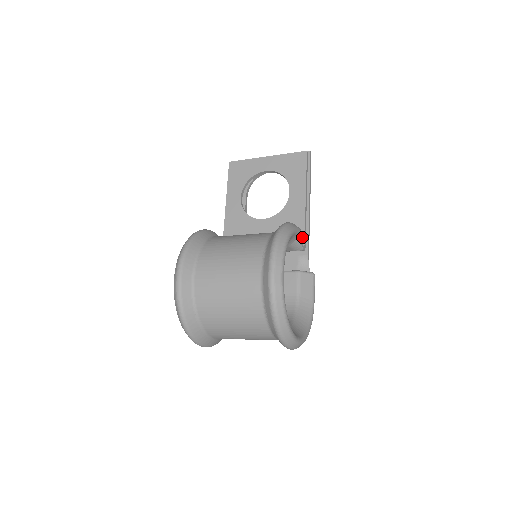
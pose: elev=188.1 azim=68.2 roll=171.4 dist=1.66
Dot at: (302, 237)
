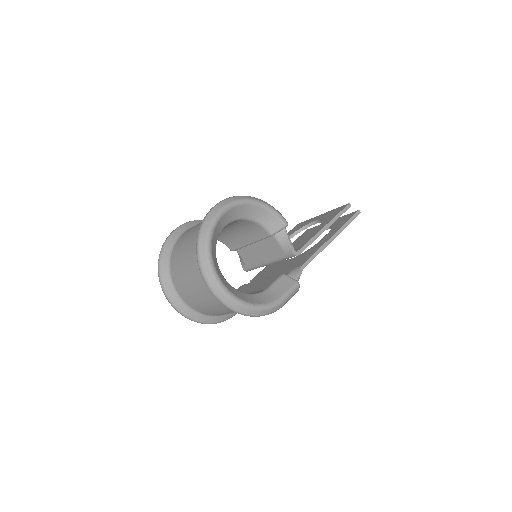
Dot at: (300, 247)
